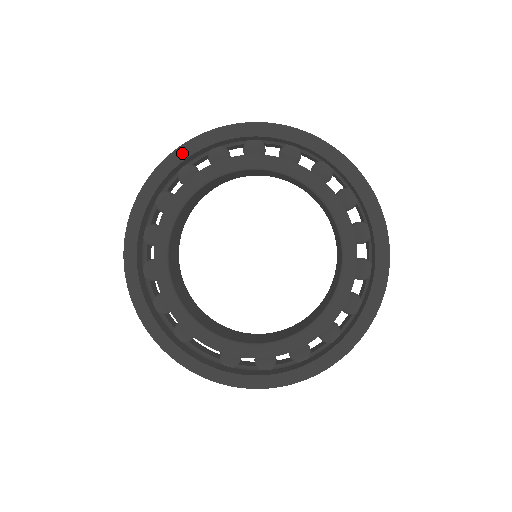
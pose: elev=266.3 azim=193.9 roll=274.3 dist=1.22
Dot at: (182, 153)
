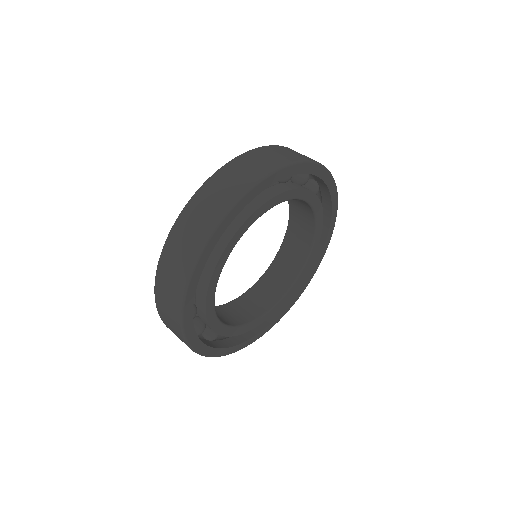
Dot at: (203, 259)
